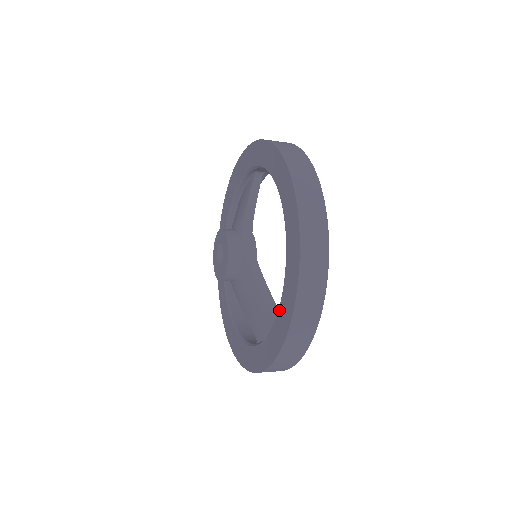
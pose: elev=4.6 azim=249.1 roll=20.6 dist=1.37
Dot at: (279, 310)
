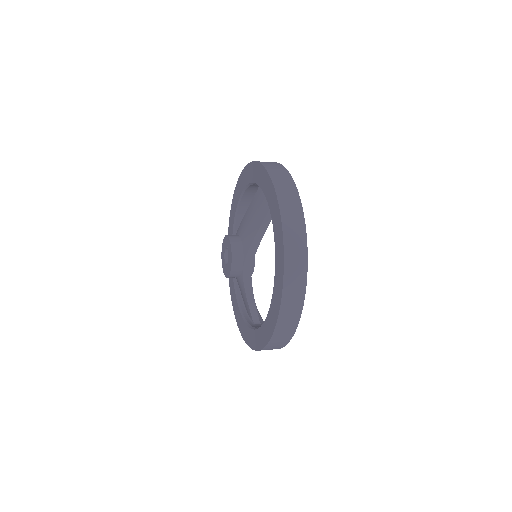
Dot at: (253, 331)
